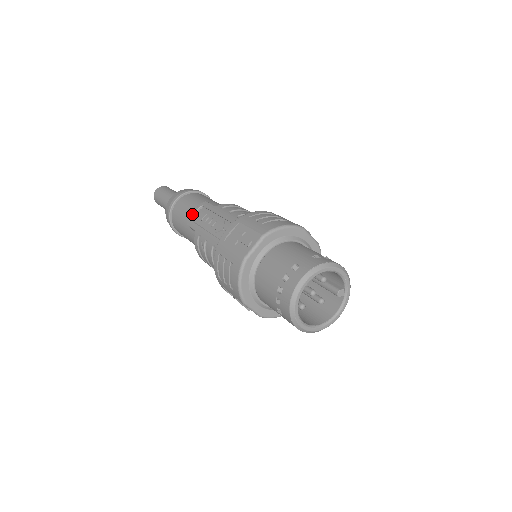
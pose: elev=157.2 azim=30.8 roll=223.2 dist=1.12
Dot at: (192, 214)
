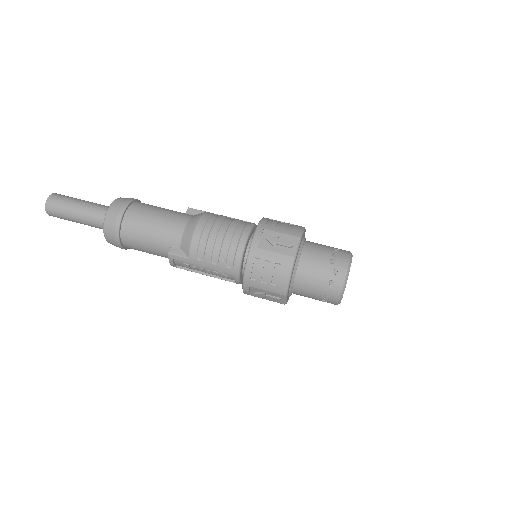
Dot at: (173, 266)
